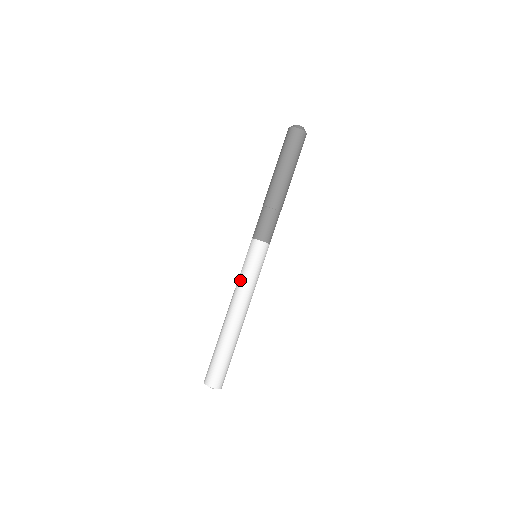
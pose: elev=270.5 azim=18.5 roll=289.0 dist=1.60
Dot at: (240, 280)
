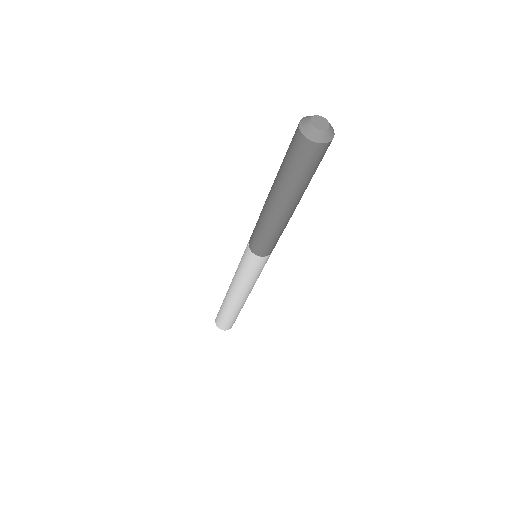
Dot at: (236, 273)
